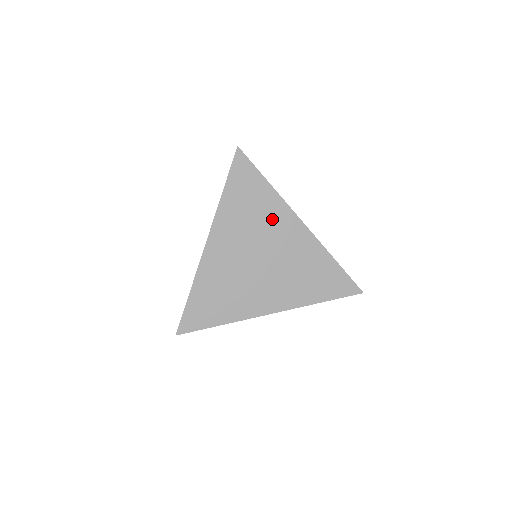
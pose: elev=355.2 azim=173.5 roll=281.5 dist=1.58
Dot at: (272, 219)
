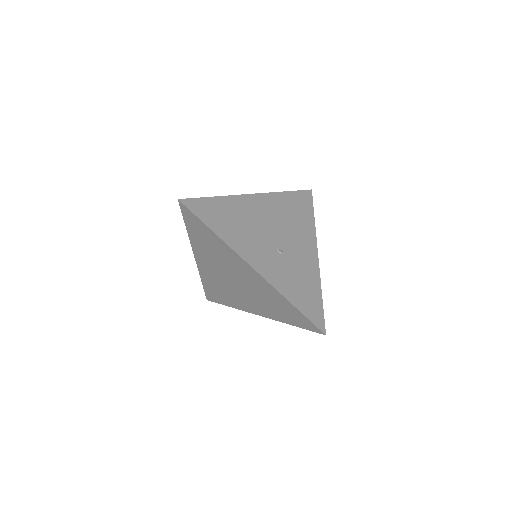
Dot at: (230, 259)
